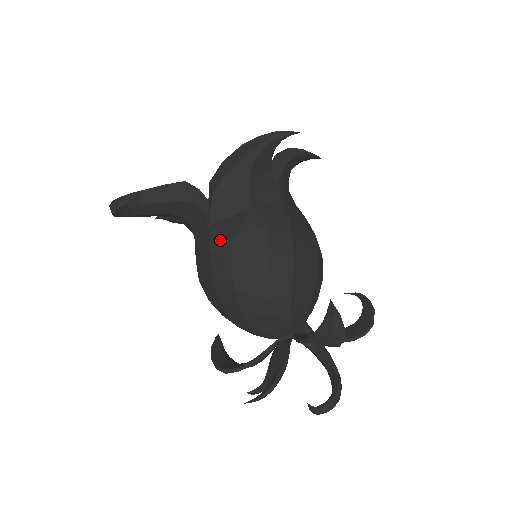
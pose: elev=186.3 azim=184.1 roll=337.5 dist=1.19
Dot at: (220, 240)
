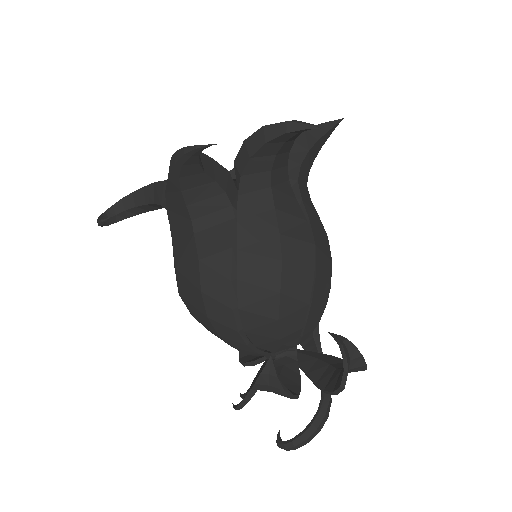
Dot at: (174, 264)
